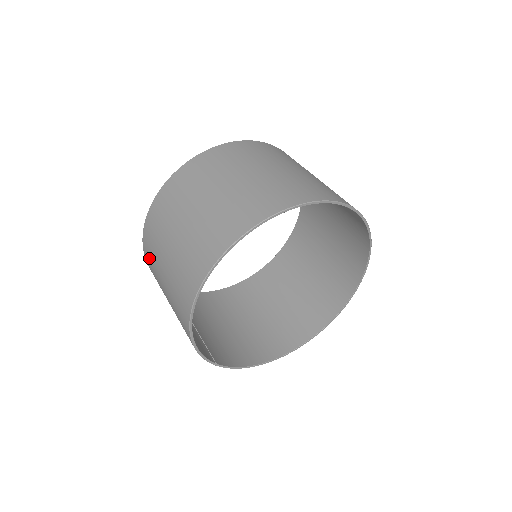
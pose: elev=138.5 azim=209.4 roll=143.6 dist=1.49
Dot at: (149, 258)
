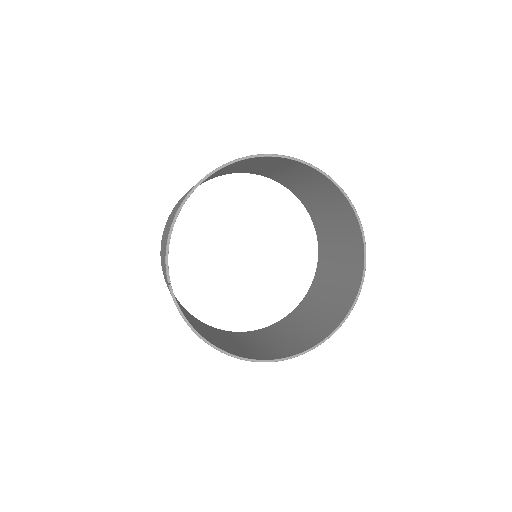
Dot at: occluded
